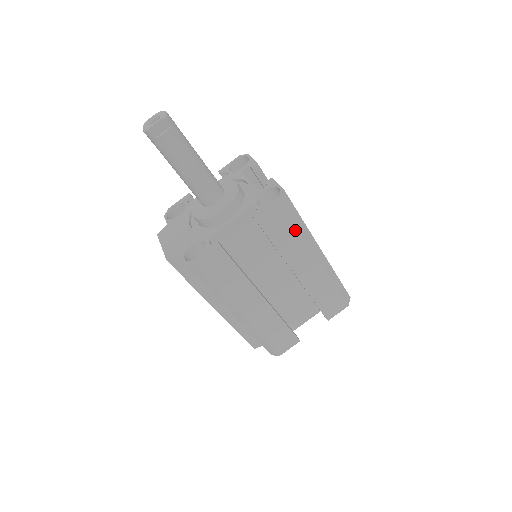
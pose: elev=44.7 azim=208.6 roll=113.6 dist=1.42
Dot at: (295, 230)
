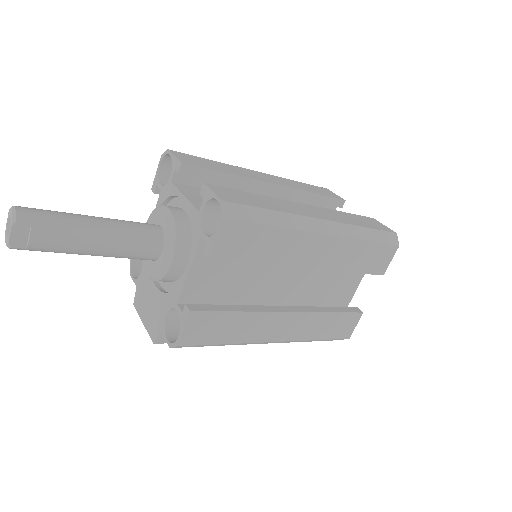
Dot at: (272, 232)
